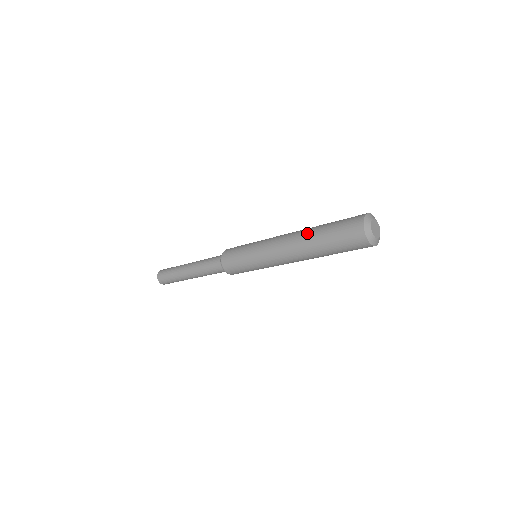
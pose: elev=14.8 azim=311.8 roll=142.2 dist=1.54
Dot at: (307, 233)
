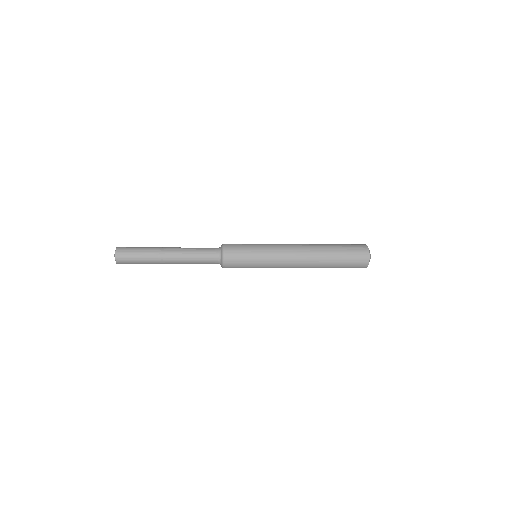
Dot at: (321, 248)
